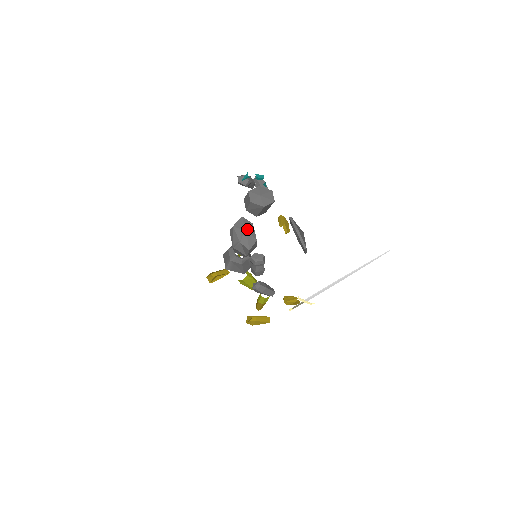
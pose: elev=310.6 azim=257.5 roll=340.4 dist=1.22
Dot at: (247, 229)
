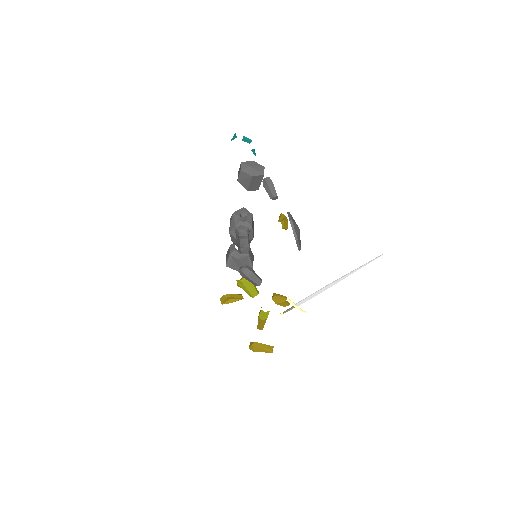
Dot at: (244, 214)
